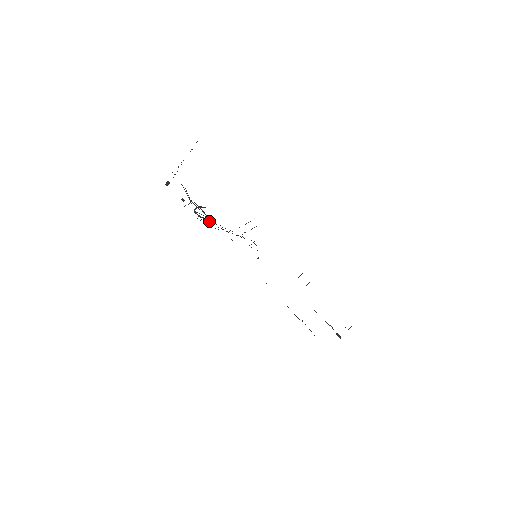
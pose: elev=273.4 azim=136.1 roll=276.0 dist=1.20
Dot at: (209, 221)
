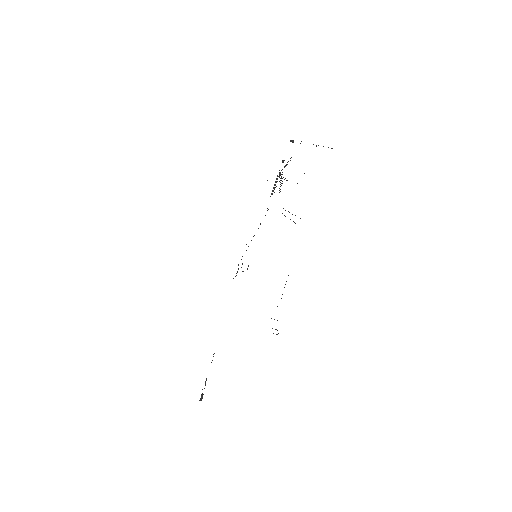
Dot at: occluded
